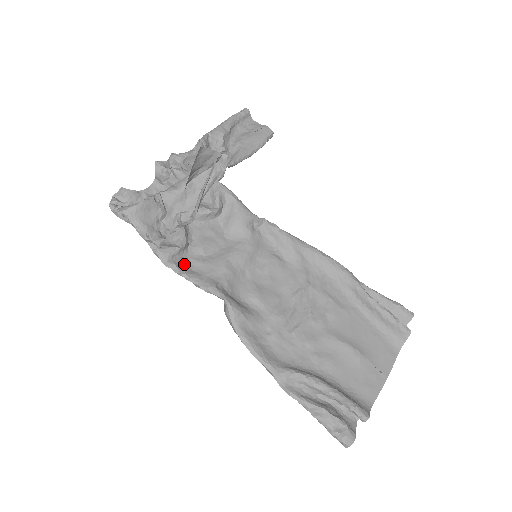
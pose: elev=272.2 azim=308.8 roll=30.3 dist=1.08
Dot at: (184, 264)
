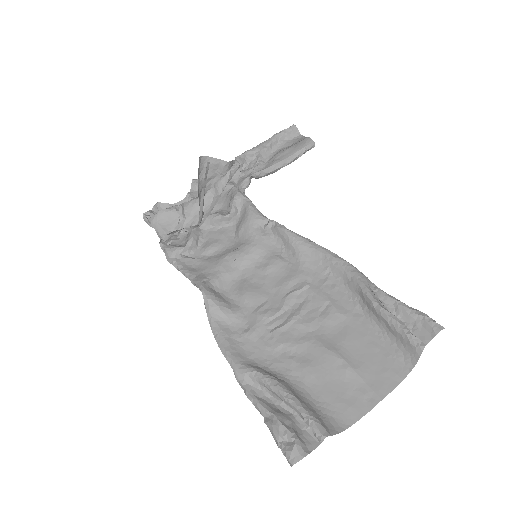
Dot at: (187, 262)
